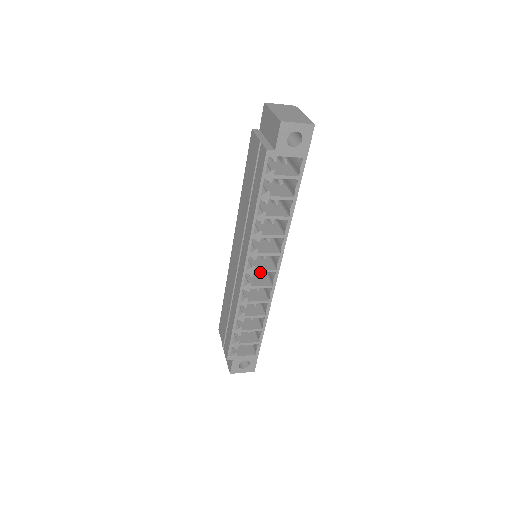
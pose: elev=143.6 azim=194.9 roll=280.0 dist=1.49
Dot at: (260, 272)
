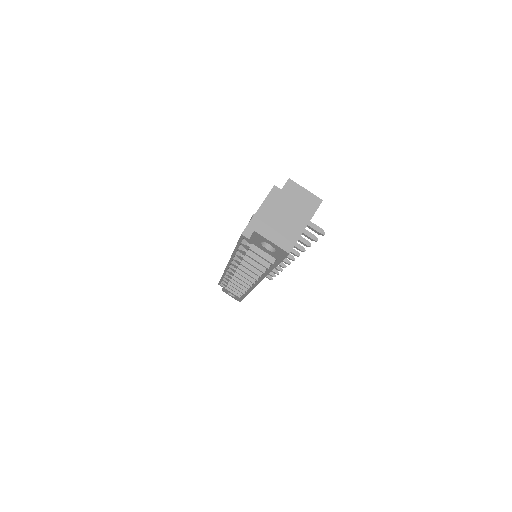
Dot at: (241, 275)
